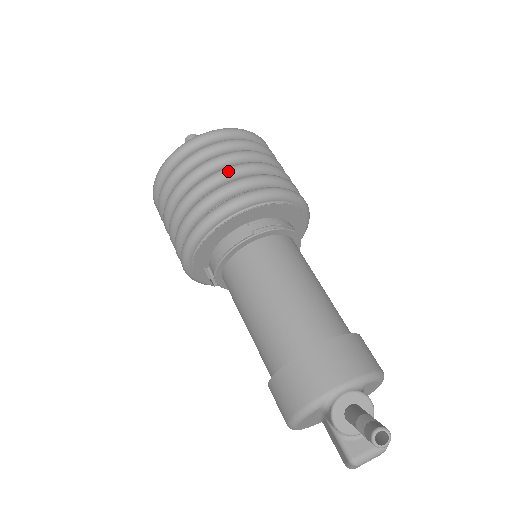
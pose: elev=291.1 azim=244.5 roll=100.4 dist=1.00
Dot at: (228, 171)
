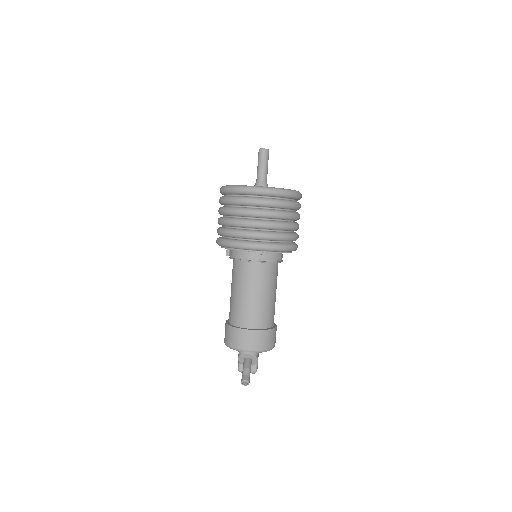
Dot at: (259, 225)
